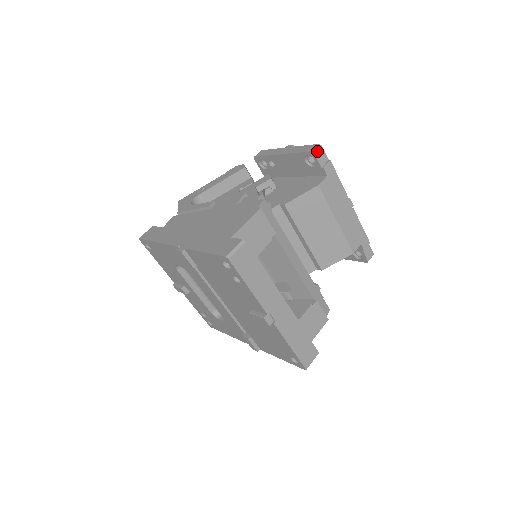
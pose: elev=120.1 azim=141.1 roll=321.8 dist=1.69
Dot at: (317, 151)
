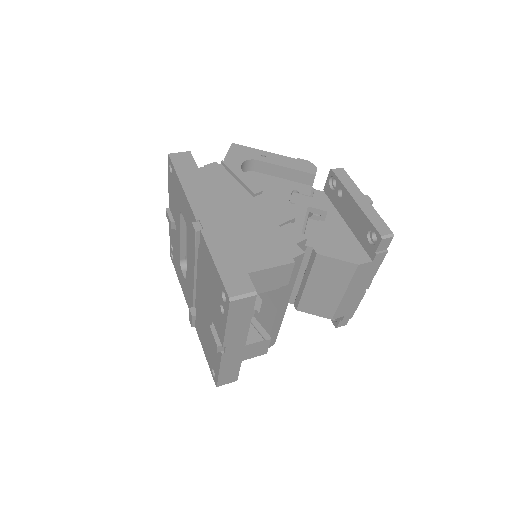
Dot at: (385, 239)
